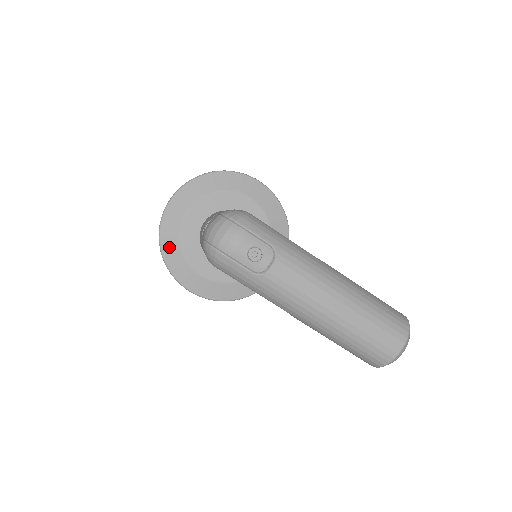
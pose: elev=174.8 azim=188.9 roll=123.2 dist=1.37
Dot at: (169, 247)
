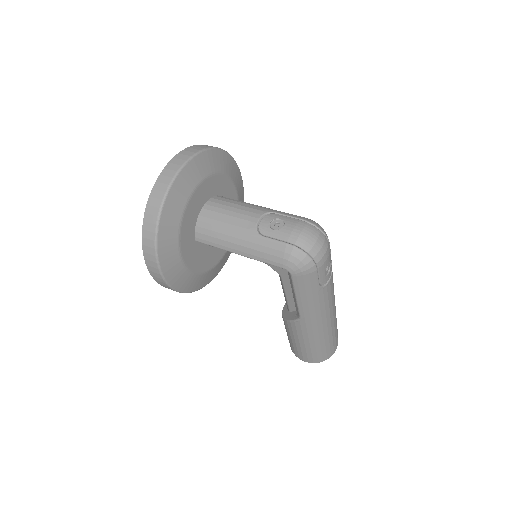
Dot at: (169, 223)
